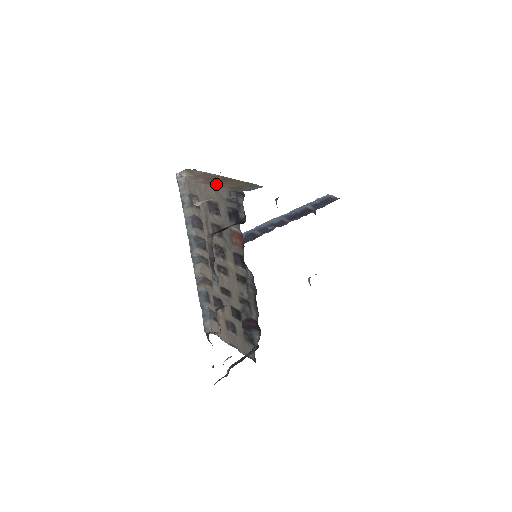
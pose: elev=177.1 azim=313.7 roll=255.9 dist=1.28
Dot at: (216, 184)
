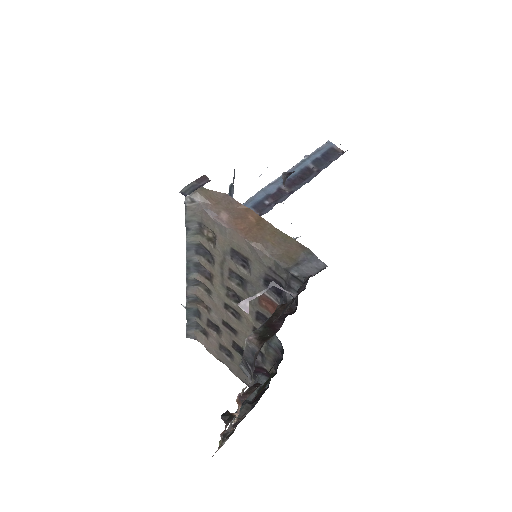
Dot at: (253, 240)
